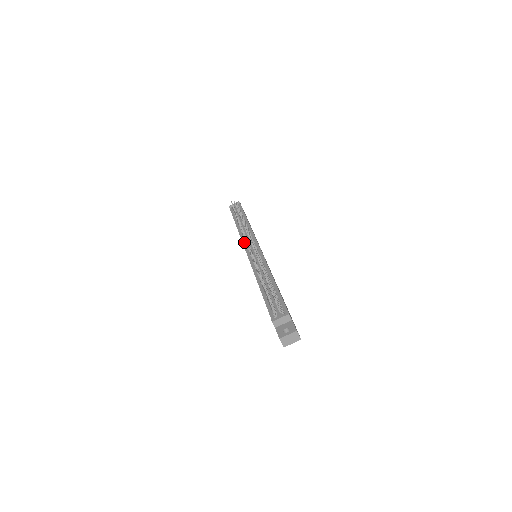
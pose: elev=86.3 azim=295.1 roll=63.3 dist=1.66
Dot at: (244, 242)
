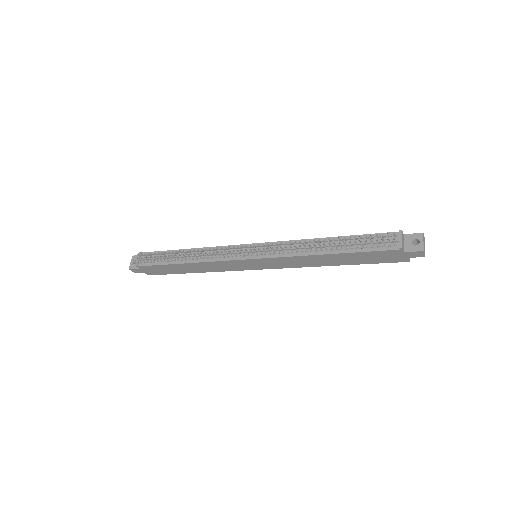
Dot at: (229, 258)
